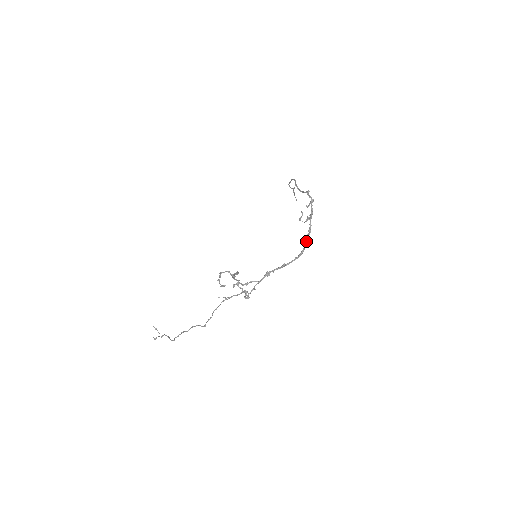
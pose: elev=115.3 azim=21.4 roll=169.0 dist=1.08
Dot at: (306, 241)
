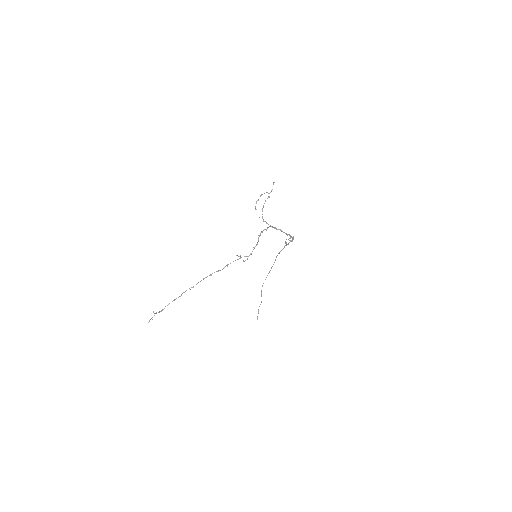
Dot at: (292, 238)
